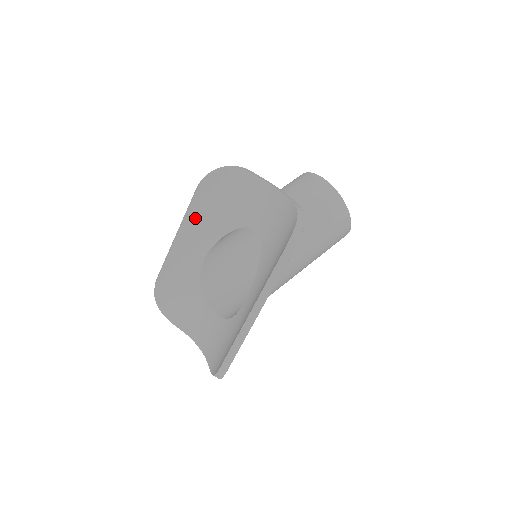
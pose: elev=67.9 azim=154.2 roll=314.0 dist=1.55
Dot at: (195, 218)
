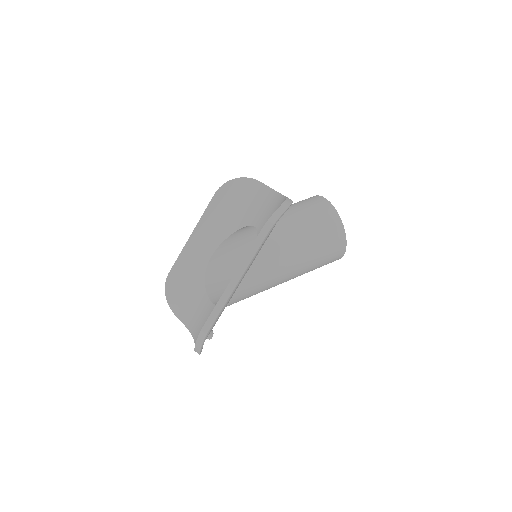
Dot at: (210, 218)
